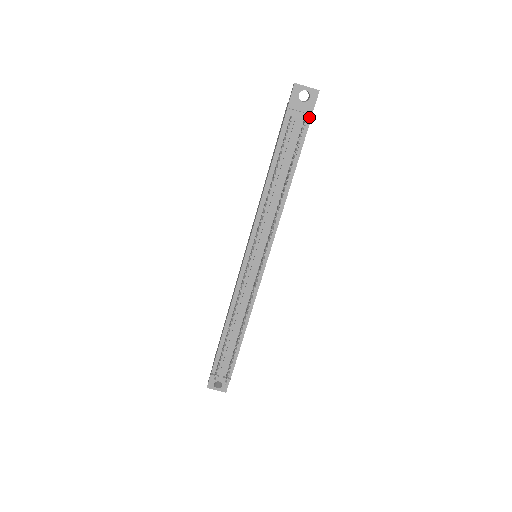
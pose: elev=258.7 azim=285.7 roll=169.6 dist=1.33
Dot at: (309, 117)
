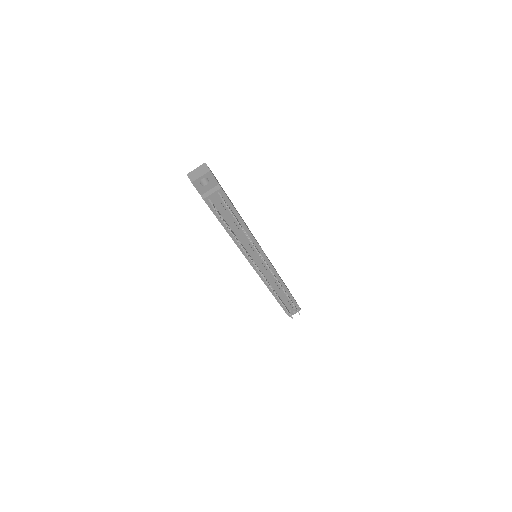
Dot at: (220, 190)
